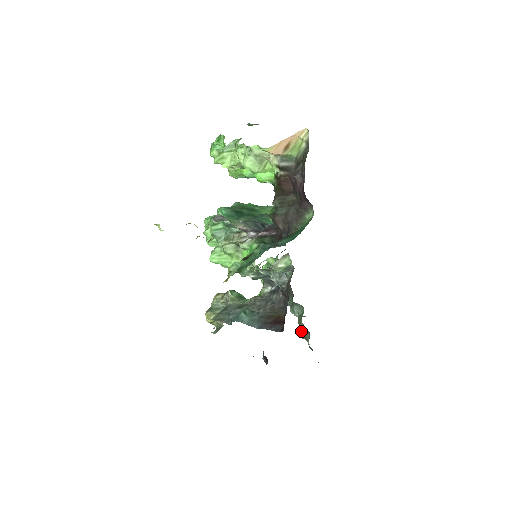
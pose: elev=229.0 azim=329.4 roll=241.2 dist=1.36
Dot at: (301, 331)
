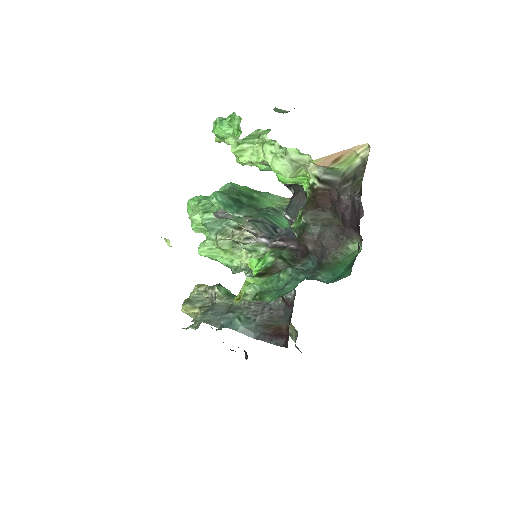
Dot at: occluded
